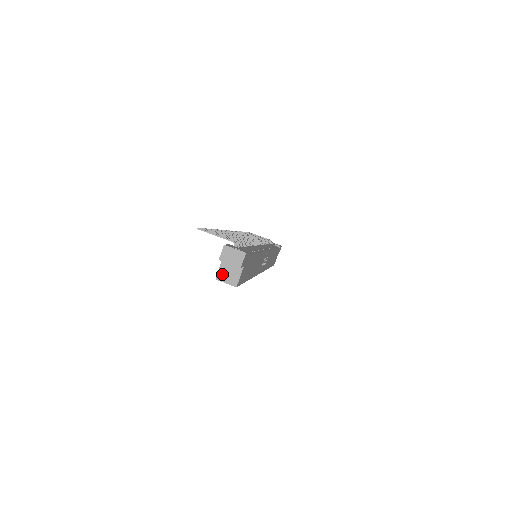
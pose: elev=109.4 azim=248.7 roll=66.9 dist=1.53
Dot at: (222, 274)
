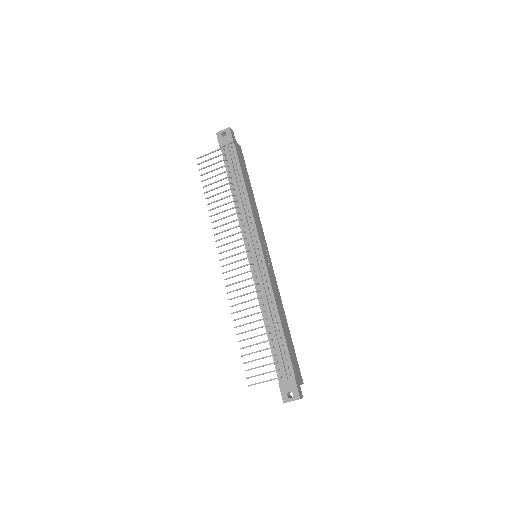
Dot at: occluded
